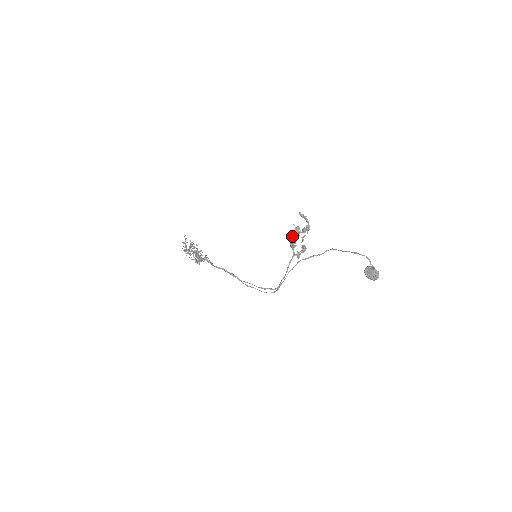
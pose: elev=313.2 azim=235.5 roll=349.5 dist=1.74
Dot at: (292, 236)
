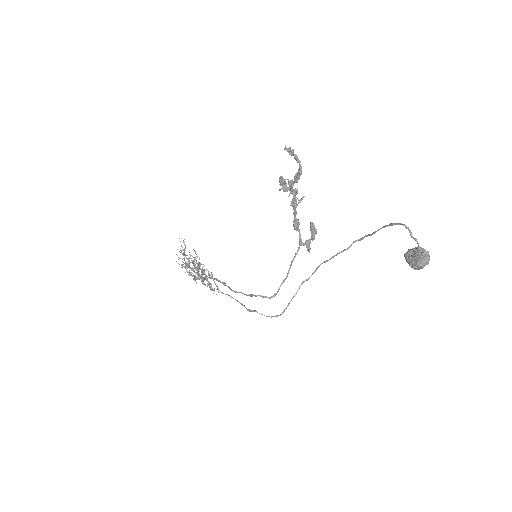
Dot at: (279, 189)
